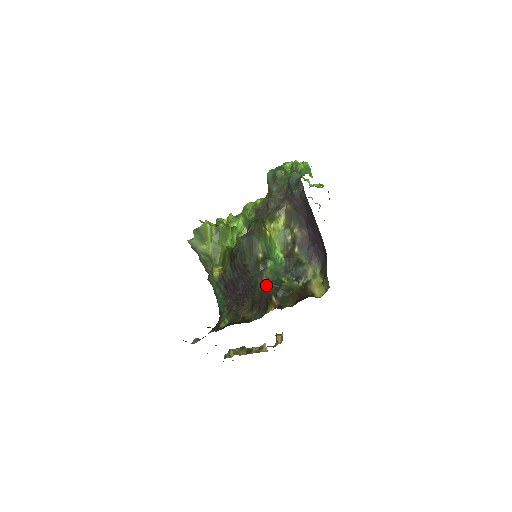
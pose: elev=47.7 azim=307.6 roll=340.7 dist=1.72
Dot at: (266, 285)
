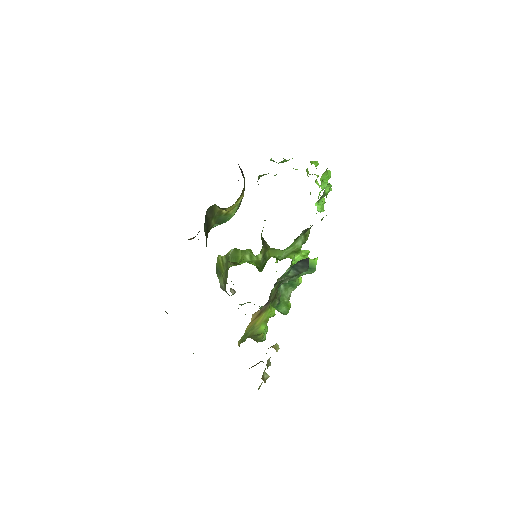
Dot at: occluded
